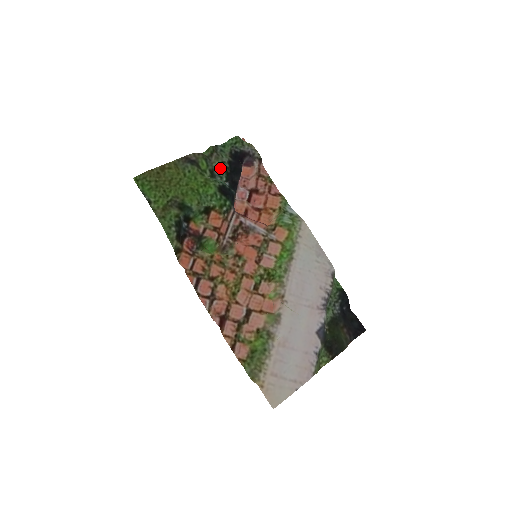
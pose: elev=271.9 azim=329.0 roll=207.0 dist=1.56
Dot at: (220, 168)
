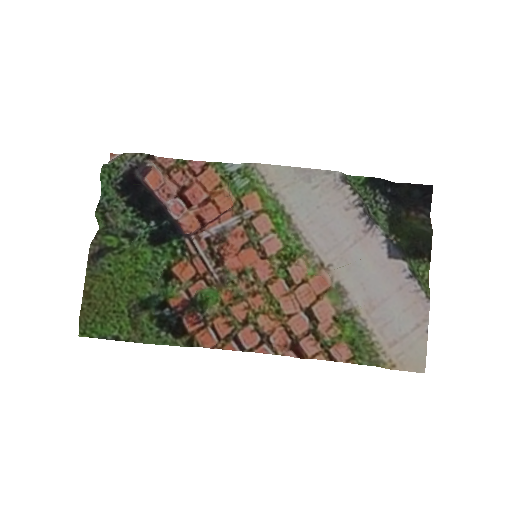
Dot at: (128, 221)
